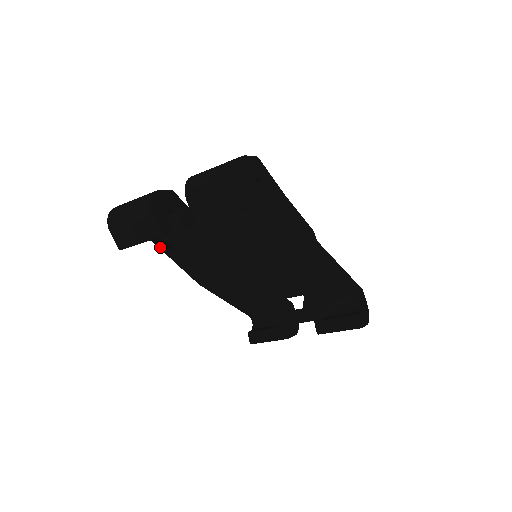
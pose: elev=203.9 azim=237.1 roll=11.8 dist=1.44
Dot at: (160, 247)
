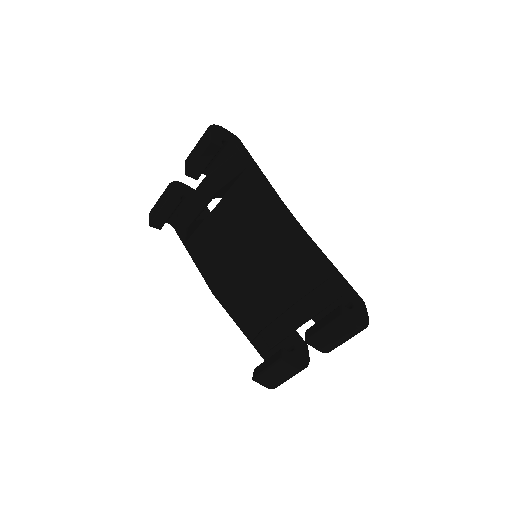
Dot at: (186, 247)
